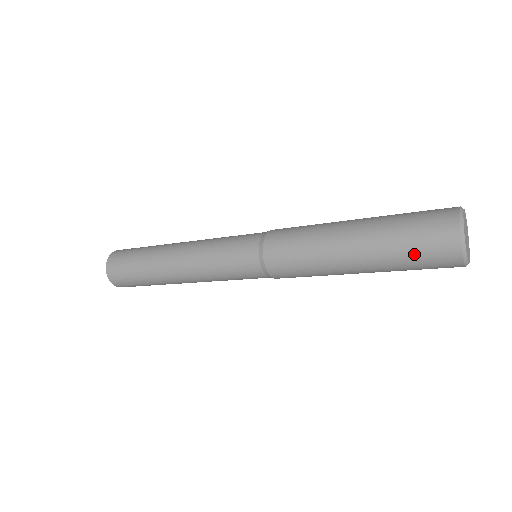
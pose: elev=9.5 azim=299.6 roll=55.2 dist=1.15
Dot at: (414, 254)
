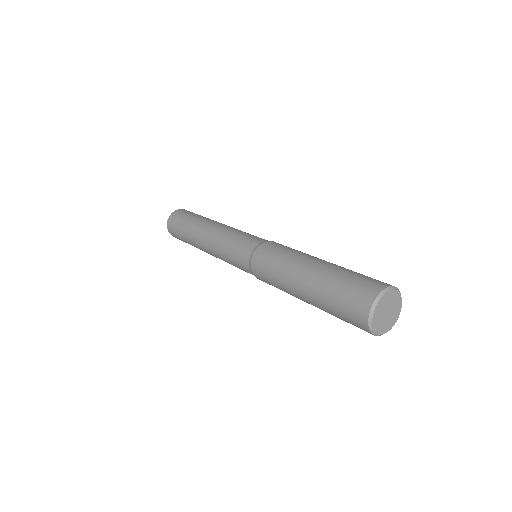
Dot at: (338, 307)
